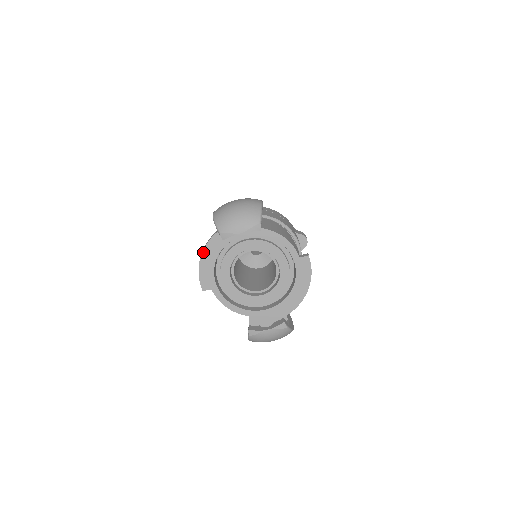
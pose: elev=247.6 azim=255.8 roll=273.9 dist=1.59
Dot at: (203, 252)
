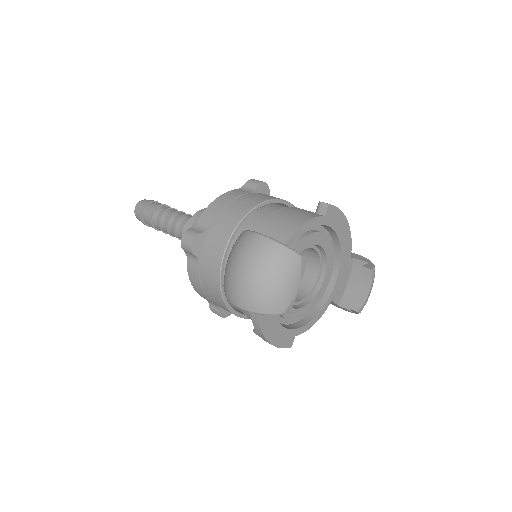
Dot at: (264, 335)
